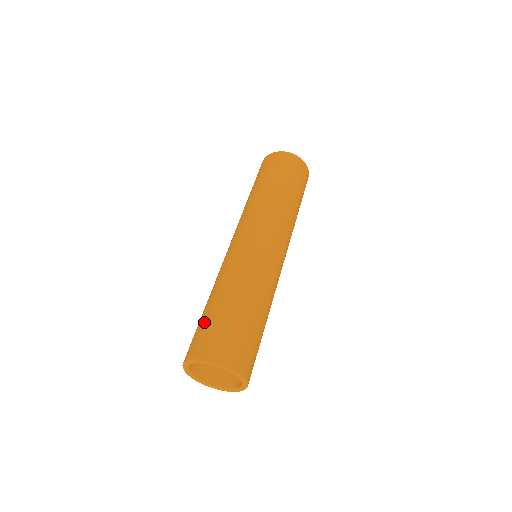
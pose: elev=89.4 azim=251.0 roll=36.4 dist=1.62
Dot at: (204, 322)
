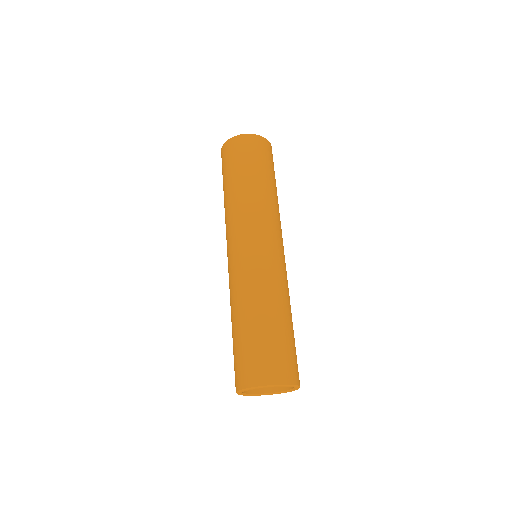
Dot at: (237, 349)
